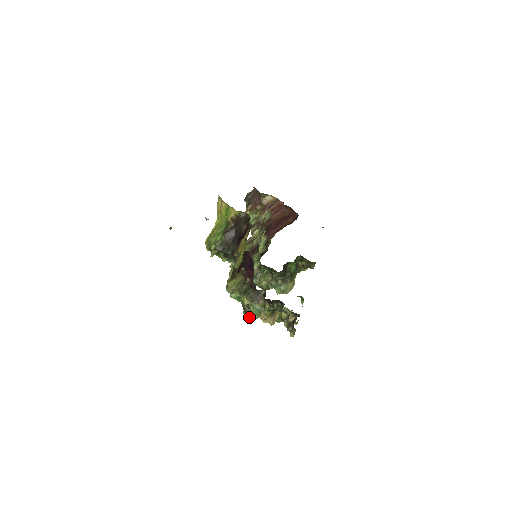
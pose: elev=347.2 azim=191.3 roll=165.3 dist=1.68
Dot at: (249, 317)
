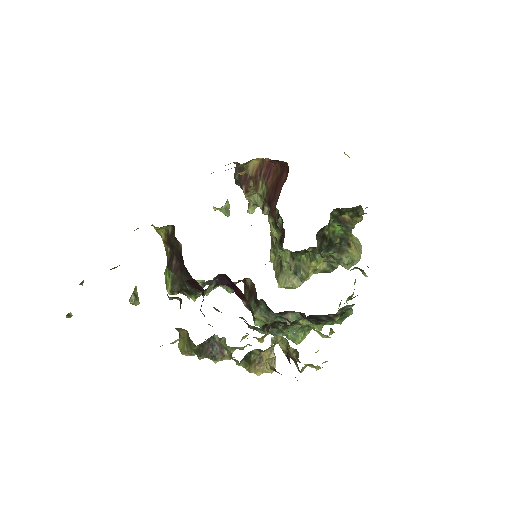
Dot at: (292, 341)
